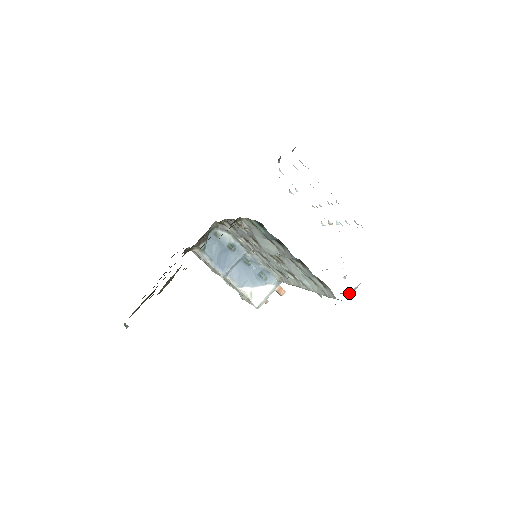
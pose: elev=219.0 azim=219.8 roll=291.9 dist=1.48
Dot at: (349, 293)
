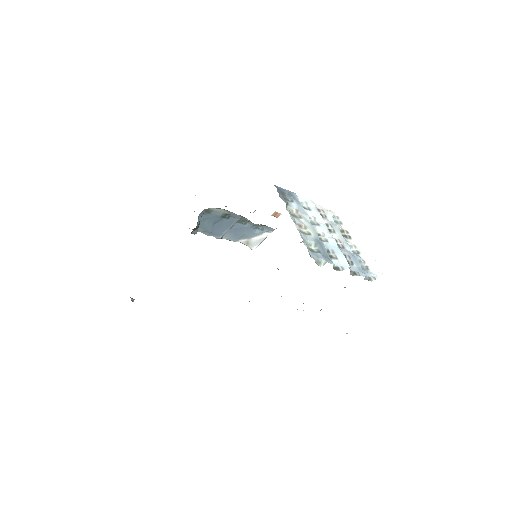
Dot at: (347, 333)
